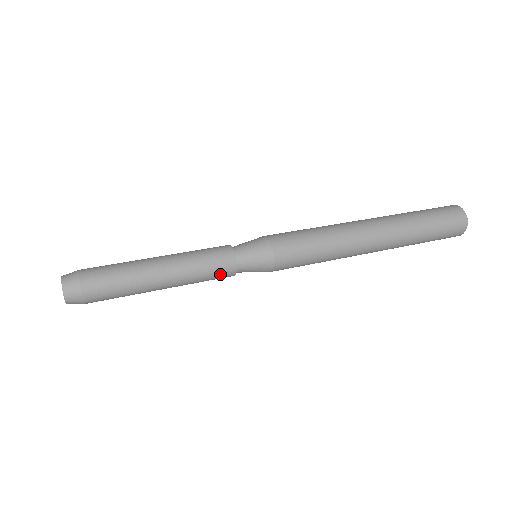
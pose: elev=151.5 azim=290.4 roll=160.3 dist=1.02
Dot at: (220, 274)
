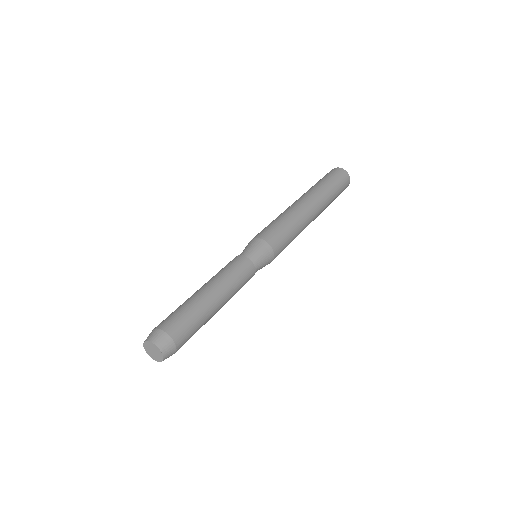
Dot at: (245, 270)
